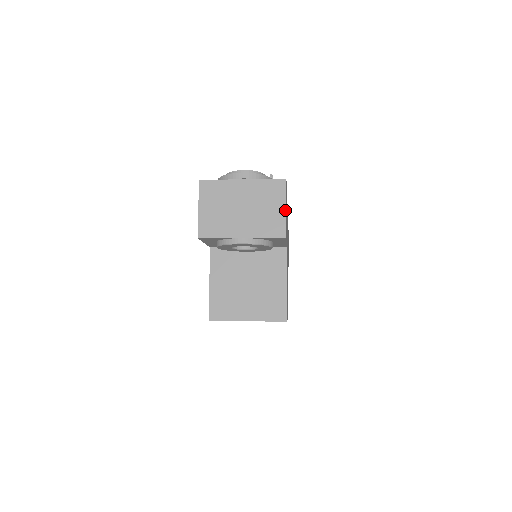
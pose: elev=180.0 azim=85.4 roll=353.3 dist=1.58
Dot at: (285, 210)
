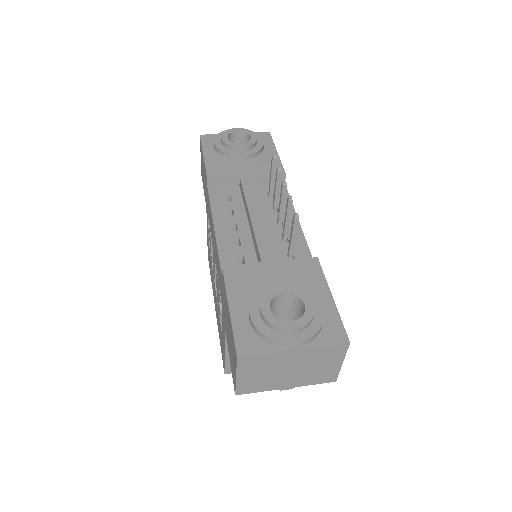
Dot at: (341, 365)
